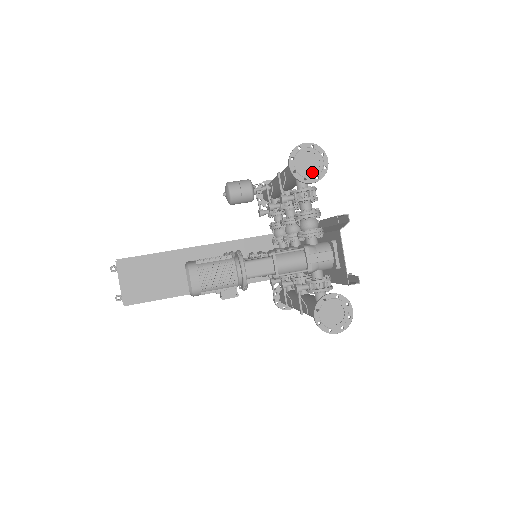
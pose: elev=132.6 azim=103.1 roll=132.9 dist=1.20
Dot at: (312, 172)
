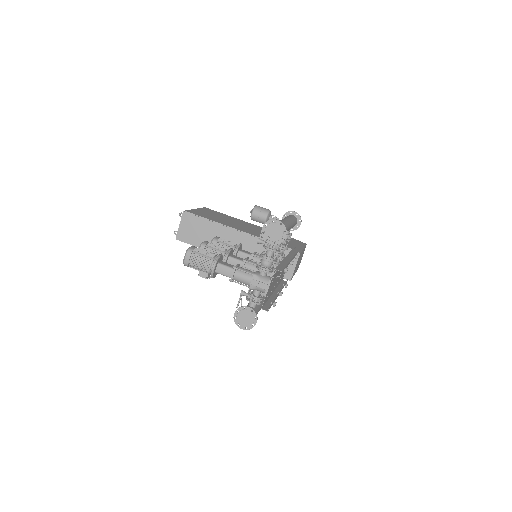
Dot at: (273, 238)
